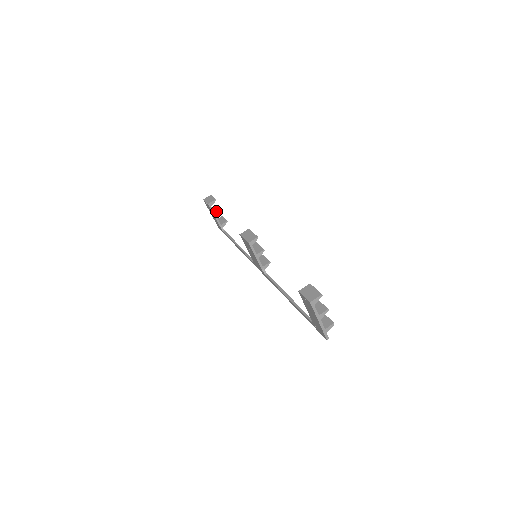
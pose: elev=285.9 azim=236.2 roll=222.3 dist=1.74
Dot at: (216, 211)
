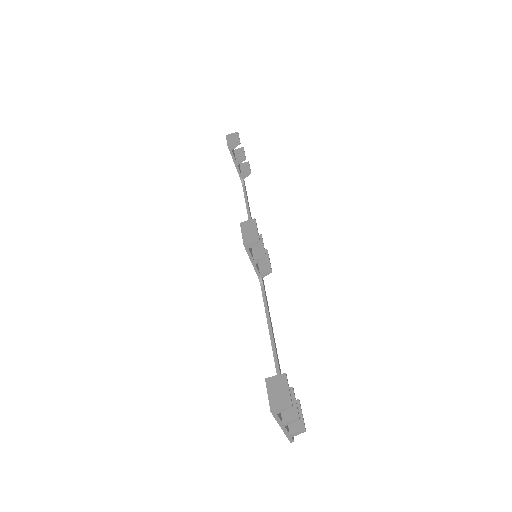
Dot at: (239, 156)
